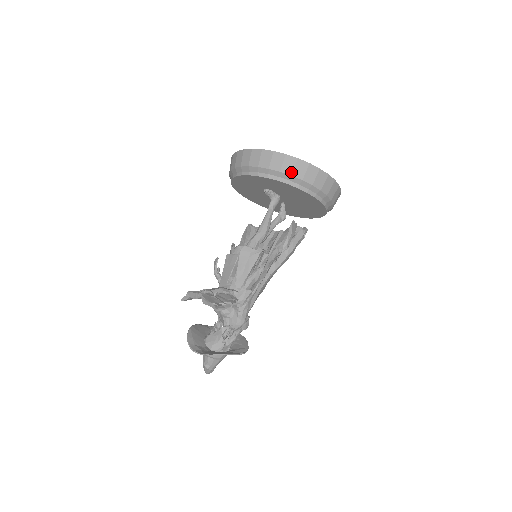
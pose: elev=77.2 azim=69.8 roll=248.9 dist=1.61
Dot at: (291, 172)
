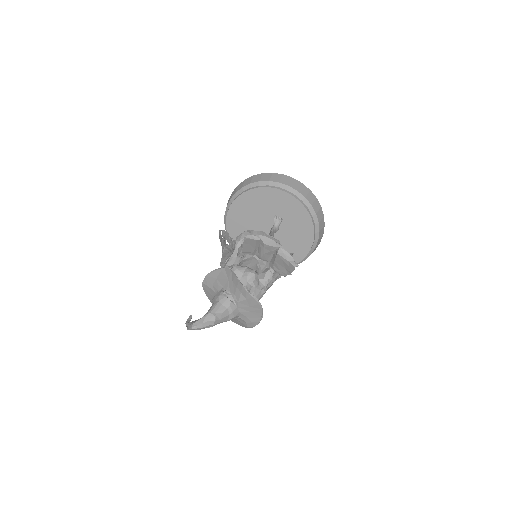
Dot at: (319, 220)
